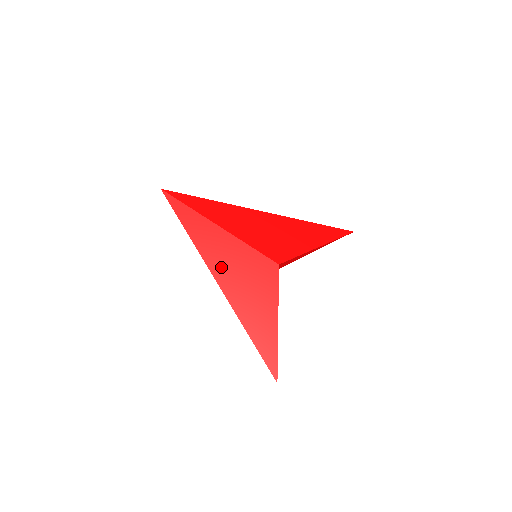
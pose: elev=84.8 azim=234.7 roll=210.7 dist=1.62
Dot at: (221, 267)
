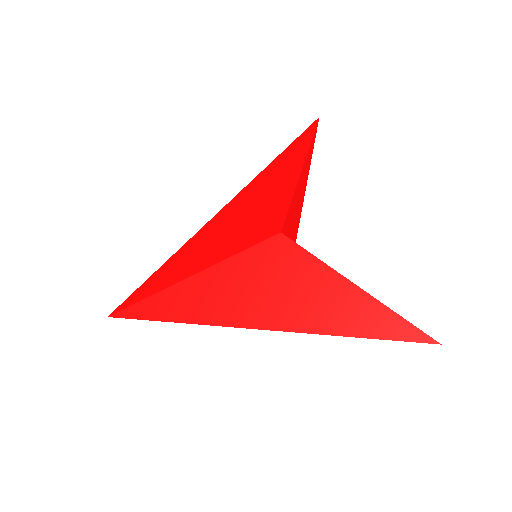
Dot at: (234, 309)
